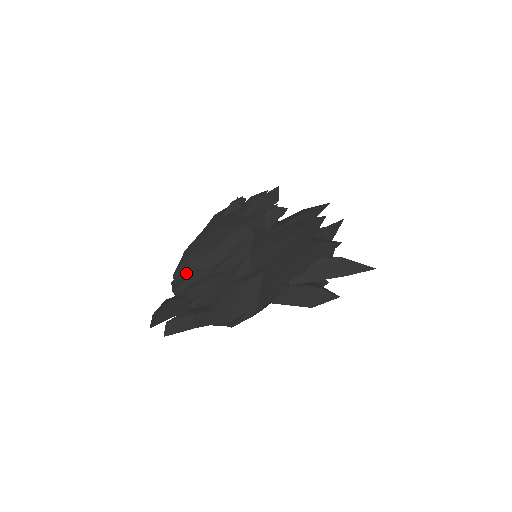
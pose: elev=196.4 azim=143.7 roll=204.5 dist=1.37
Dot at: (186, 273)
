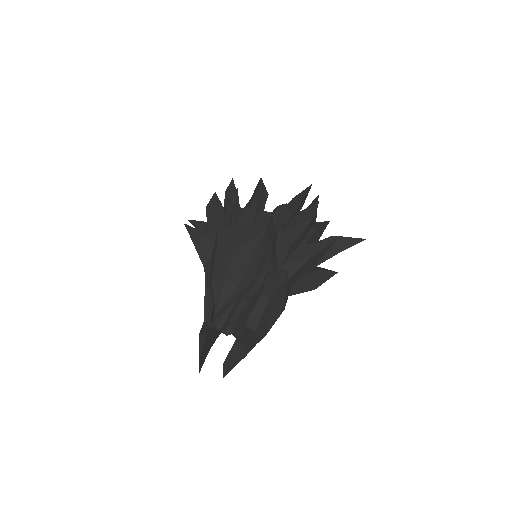
Dot at: (227, 306)
